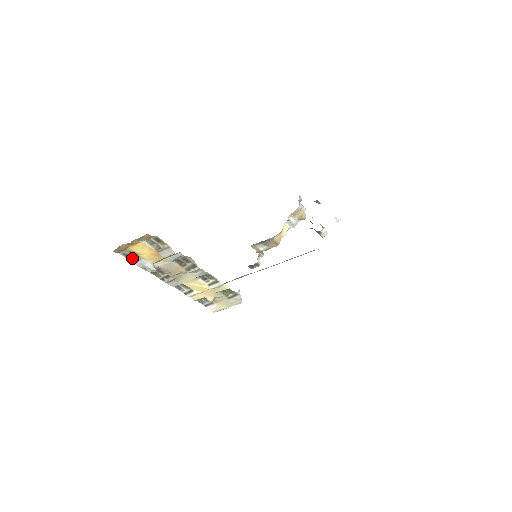
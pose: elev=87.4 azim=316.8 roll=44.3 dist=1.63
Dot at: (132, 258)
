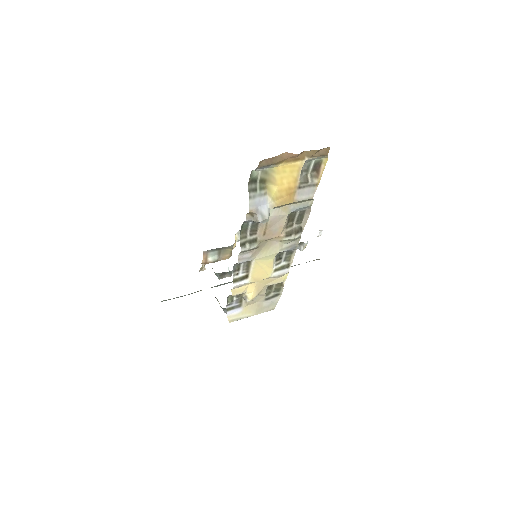
Dot at: (255, 188)
